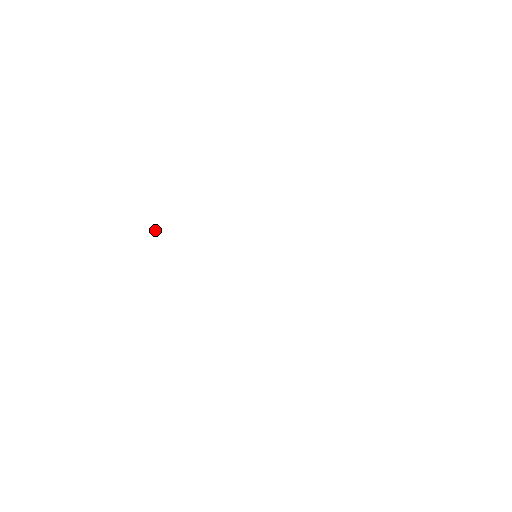
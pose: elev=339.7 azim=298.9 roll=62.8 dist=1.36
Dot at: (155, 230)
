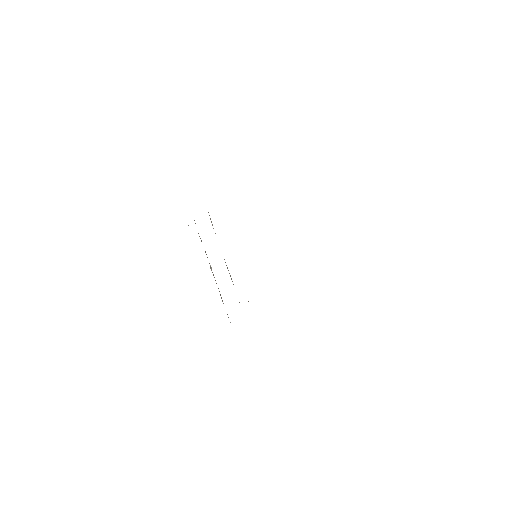
Dot at: (211, 268)
